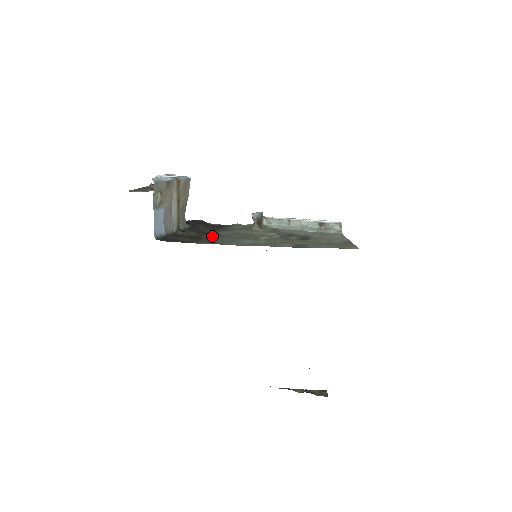
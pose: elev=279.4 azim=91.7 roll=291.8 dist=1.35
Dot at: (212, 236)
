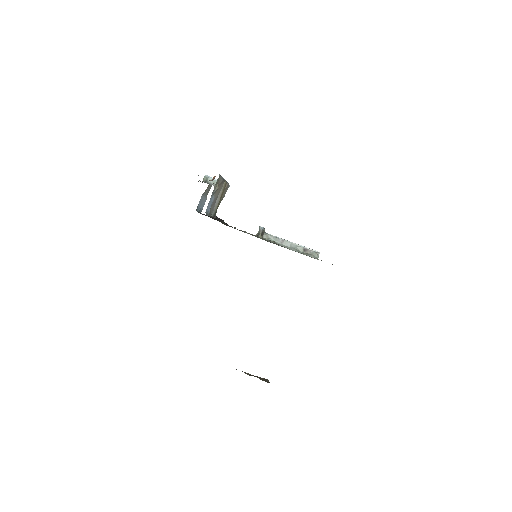
Dot at: occluded
